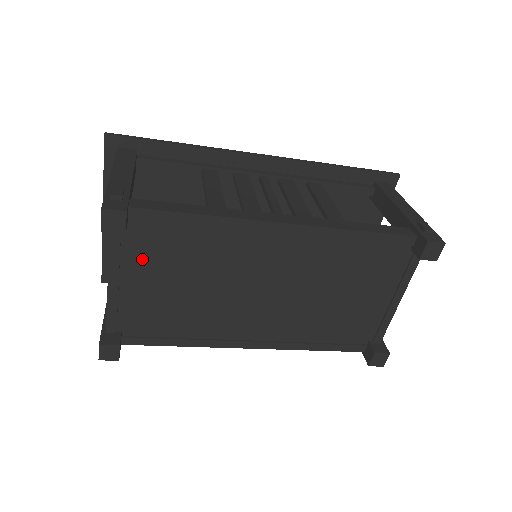
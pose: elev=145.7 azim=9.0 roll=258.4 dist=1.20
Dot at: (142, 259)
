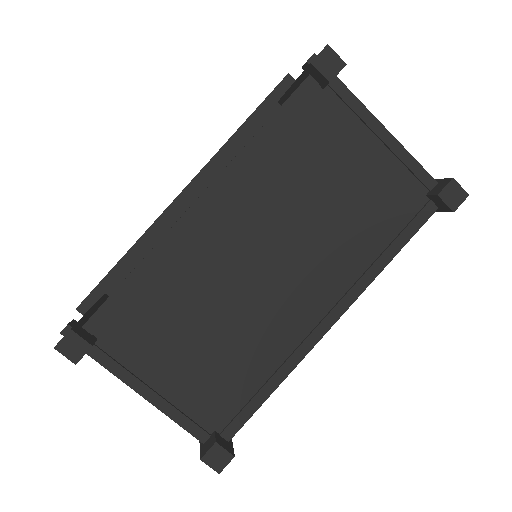
Dot at: (145, 354)
